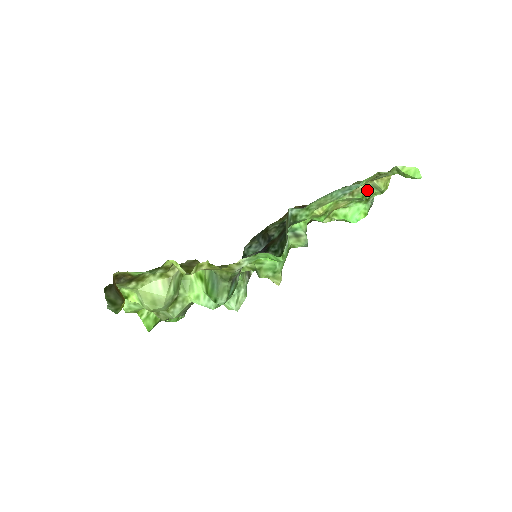
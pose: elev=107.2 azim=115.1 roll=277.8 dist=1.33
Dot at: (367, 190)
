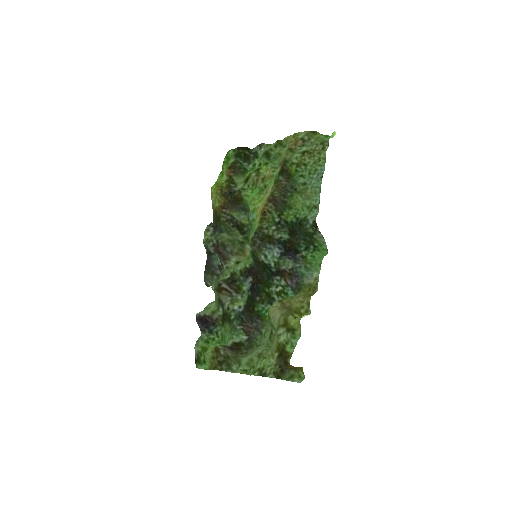
Dot at: (280, 153)
